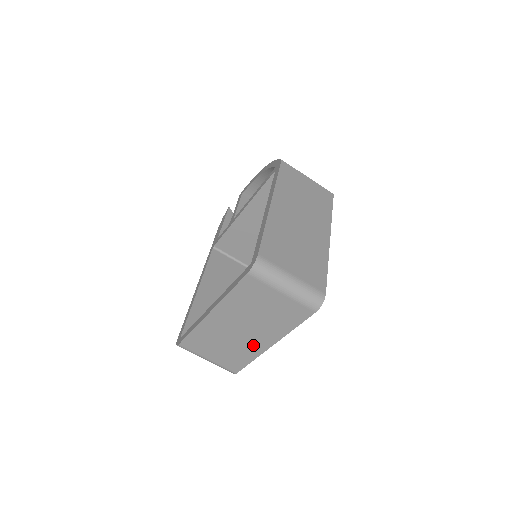
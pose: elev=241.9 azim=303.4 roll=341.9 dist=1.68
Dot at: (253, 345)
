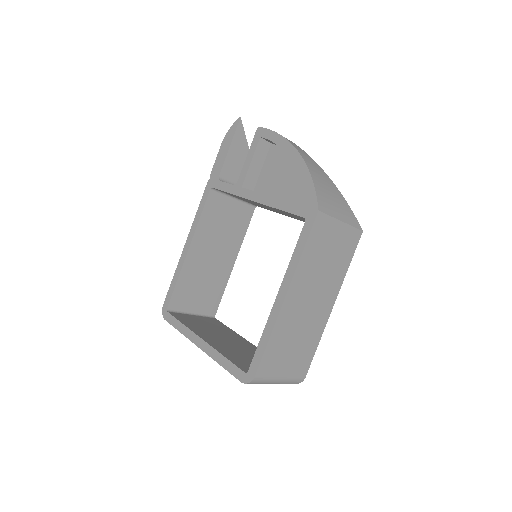
Dot at: occluded
